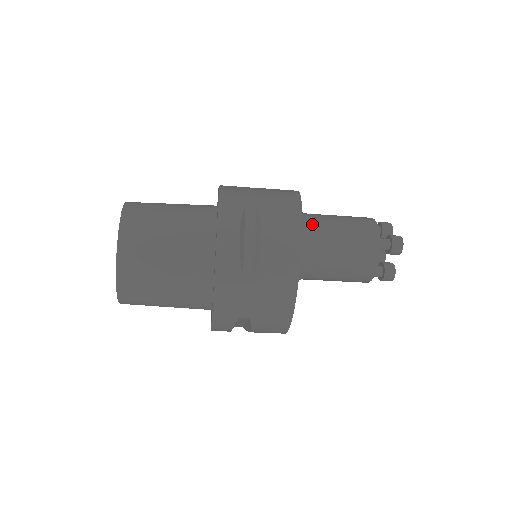
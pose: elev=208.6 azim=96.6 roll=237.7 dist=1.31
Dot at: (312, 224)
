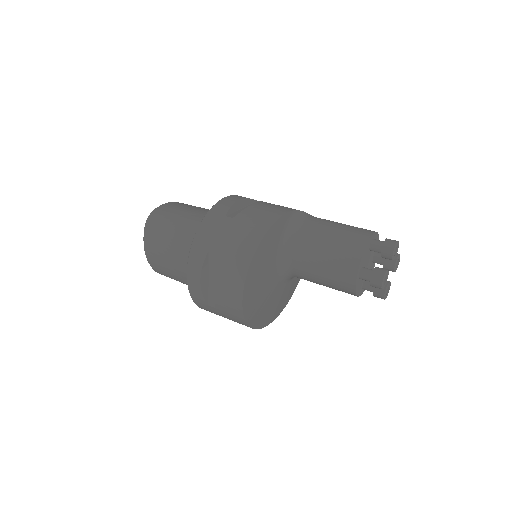
Dot at: (296, 246)
